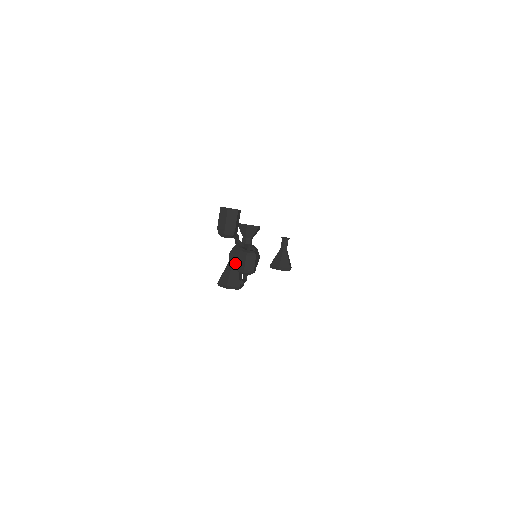
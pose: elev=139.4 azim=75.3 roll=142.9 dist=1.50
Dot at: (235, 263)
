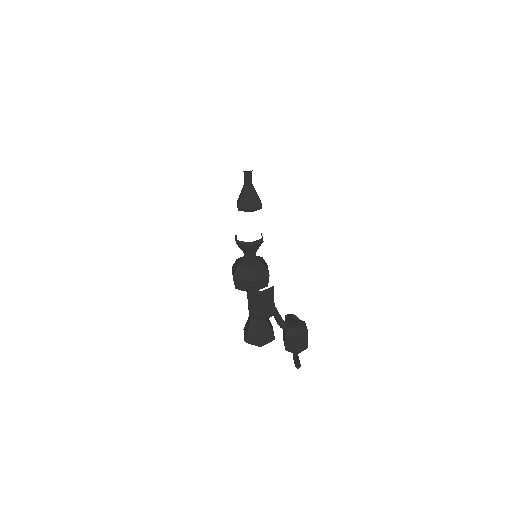
Dot at: occluded
